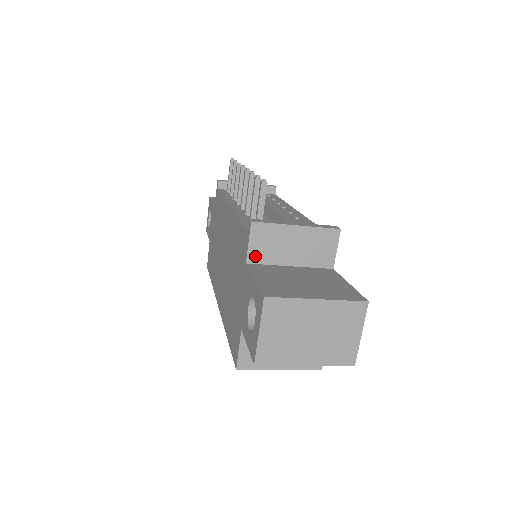
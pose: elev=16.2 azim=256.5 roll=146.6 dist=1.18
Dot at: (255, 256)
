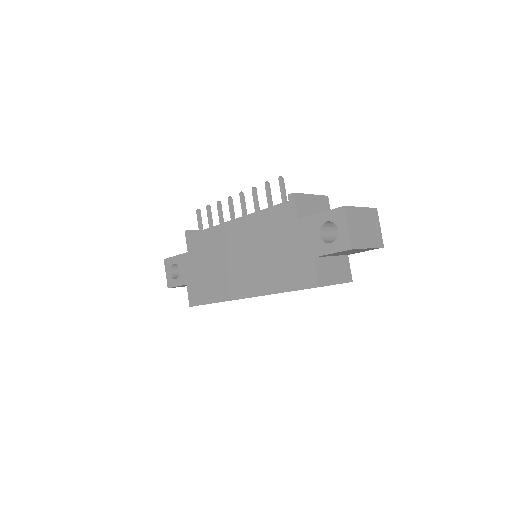
Dot at: (300, 214)
